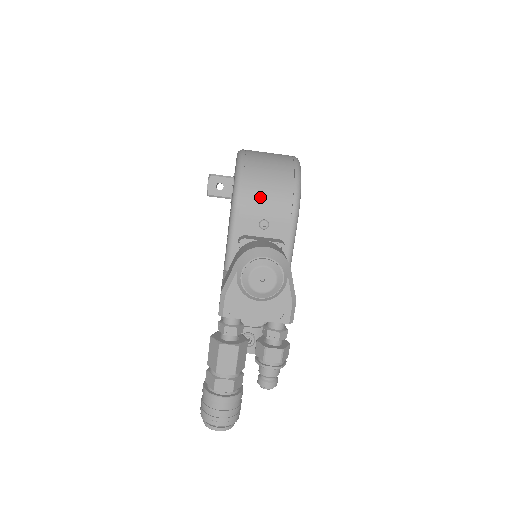
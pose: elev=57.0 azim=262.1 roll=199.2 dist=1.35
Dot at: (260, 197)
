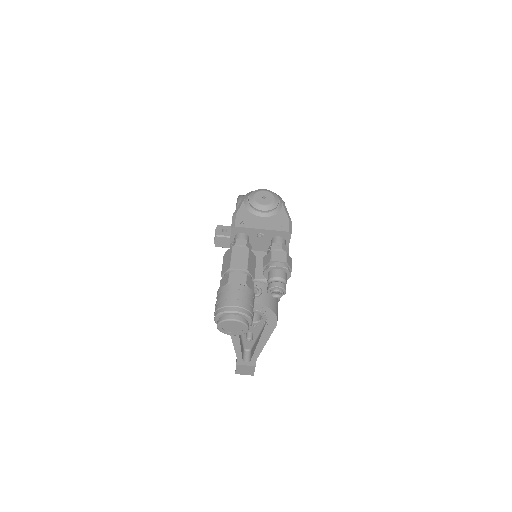
Dot at: occluded
